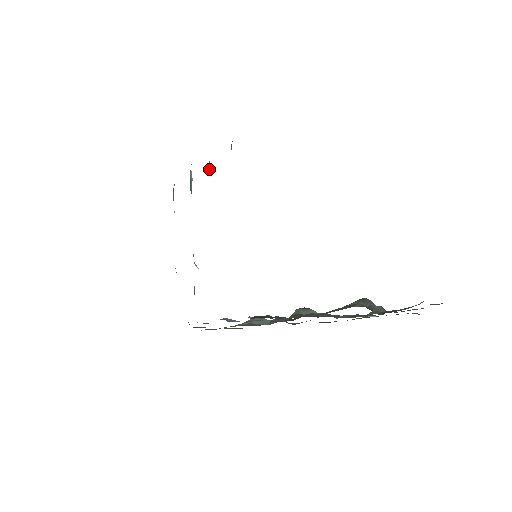
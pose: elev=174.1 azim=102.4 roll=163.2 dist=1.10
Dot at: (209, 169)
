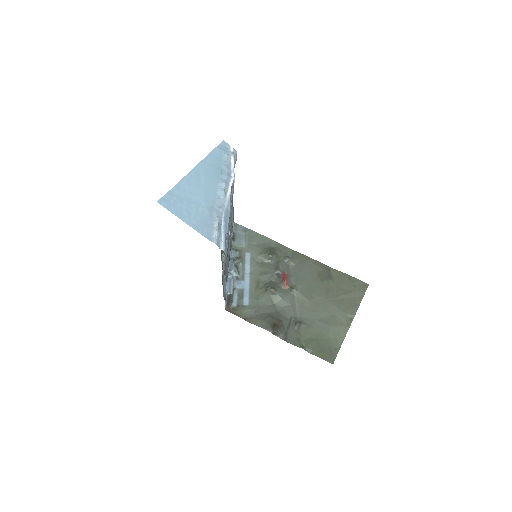
Dot at: occluded
